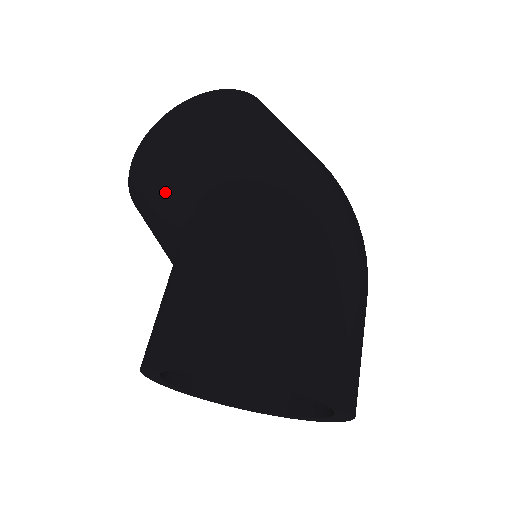
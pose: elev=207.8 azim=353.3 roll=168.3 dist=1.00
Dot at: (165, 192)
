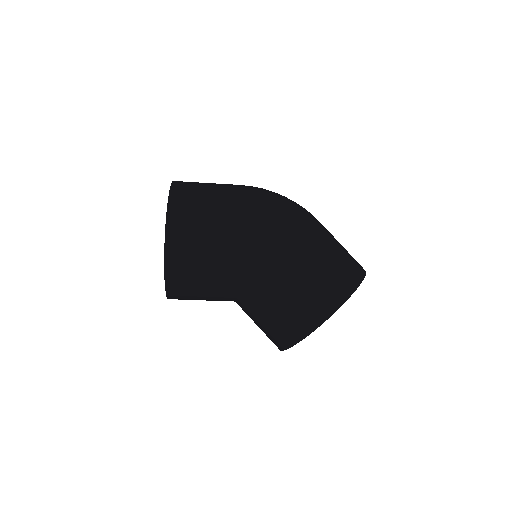
Dot at: (209, 279)
